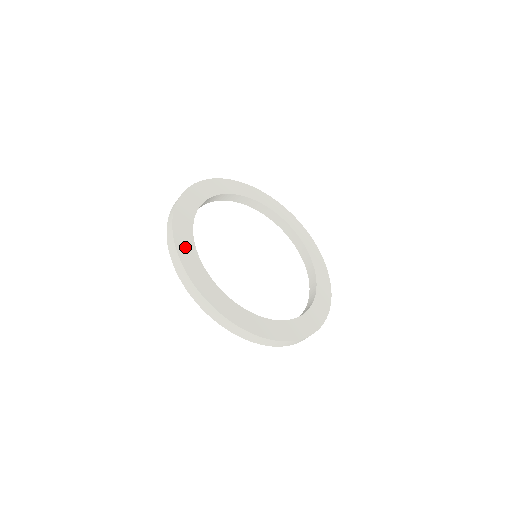
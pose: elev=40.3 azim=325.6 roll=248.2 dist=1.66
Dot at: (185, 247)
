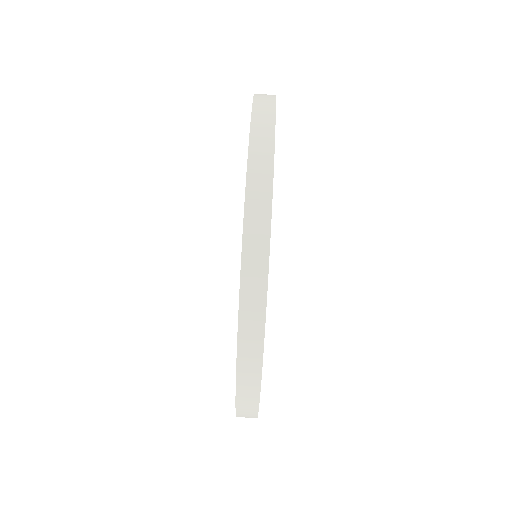
Dot at: occluded
